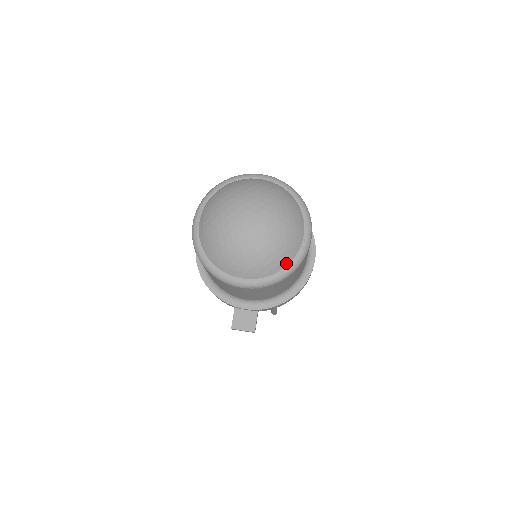
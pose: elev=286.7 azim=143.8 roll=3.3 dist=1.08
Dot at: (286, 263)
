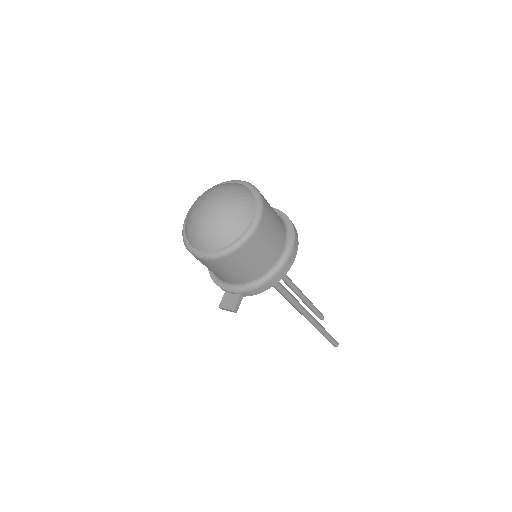
Dot at: (233, 239)
